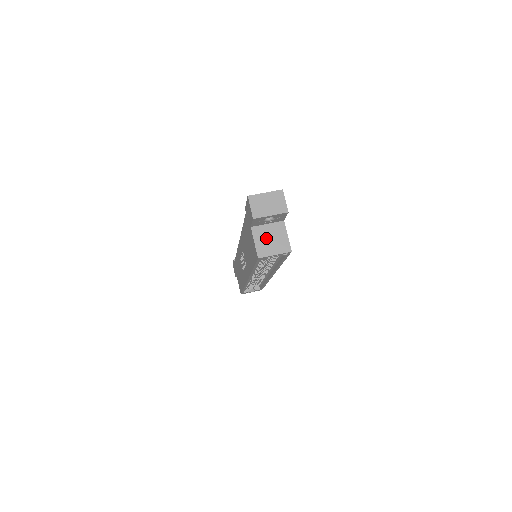
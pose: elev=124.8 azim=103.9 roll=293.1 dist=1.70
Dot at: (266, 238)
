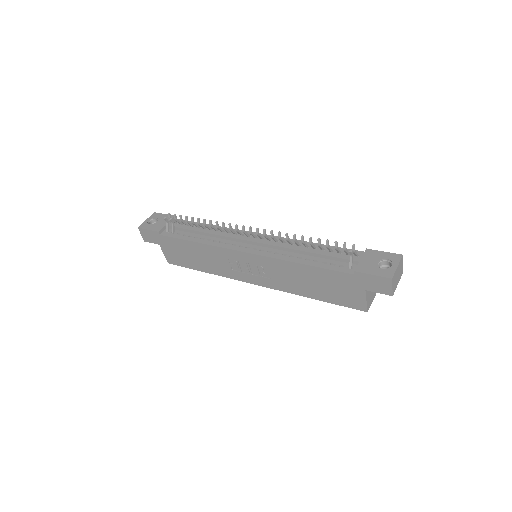
Dot at: occluded
